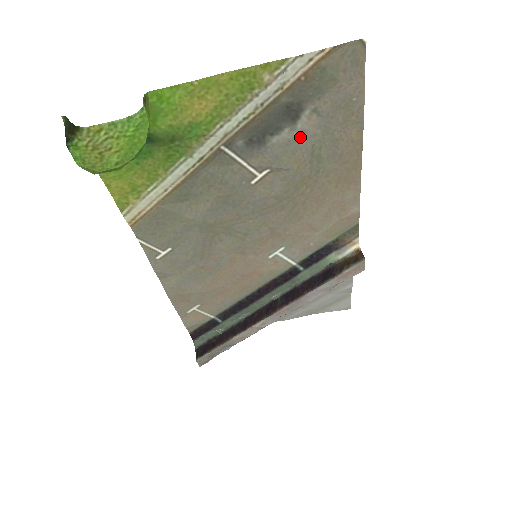
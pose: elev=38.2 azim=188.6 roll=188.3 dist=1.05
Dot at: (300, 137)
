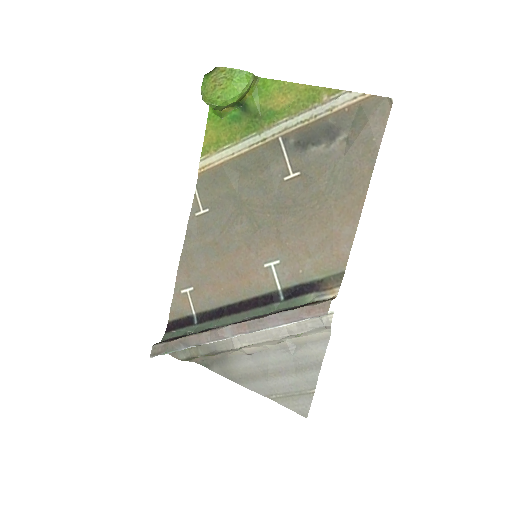
Dot at: (330, 155)
